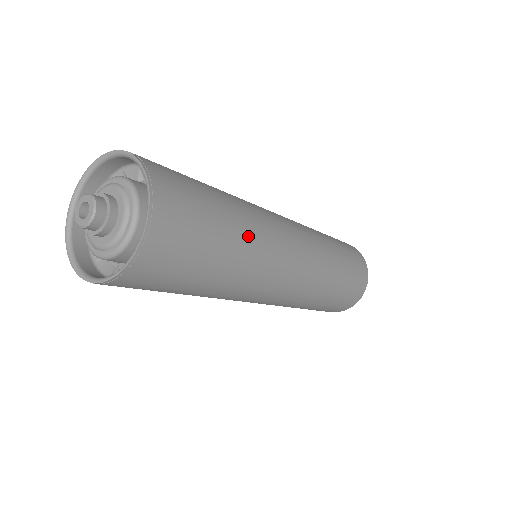
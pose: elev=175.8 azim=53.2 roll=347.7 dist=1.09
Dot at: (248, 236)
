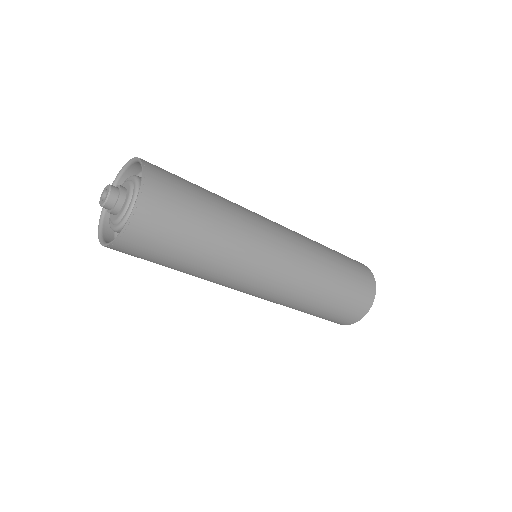
Dot at: (223, 247)
